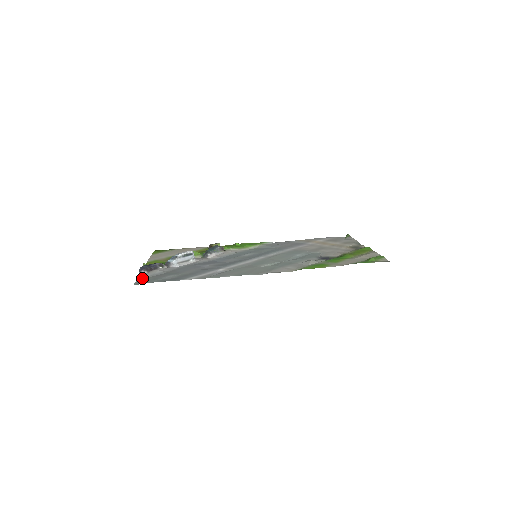
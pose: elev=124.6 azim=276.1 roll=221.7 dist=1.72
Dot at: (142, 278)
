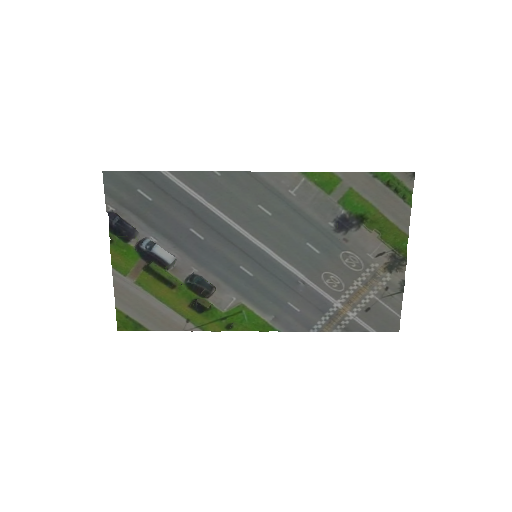
Dot at: (111, 197)
